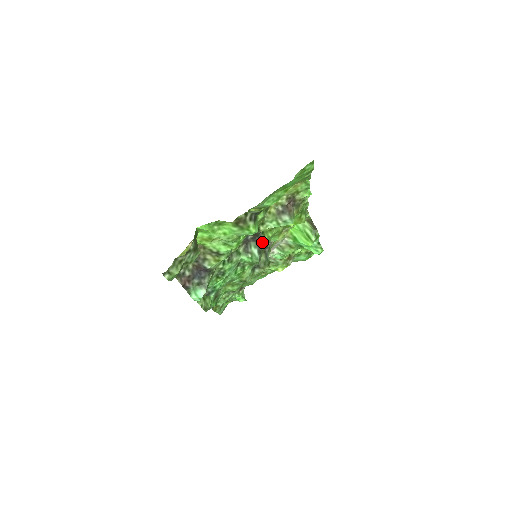
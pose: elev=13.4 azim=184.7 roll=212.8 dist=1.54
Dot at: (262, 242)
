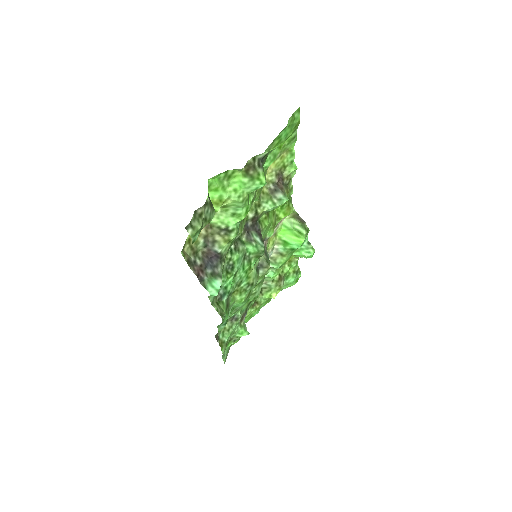
Dot at: (261, 233)
